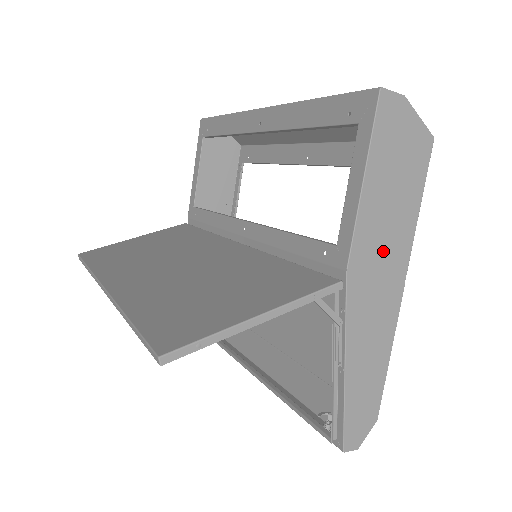
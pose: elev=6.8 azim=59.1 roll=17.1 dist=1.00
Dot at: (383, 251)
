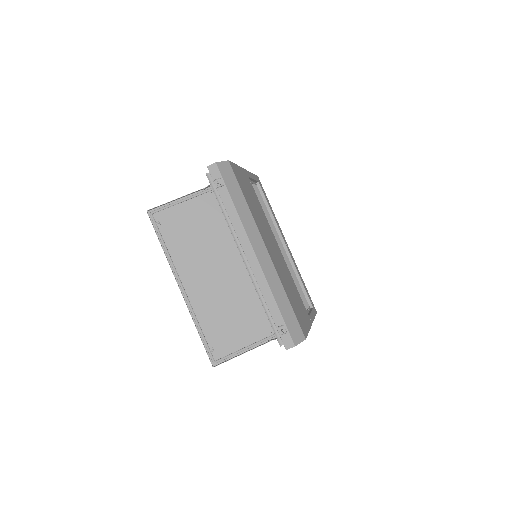
Dot at: occluded
